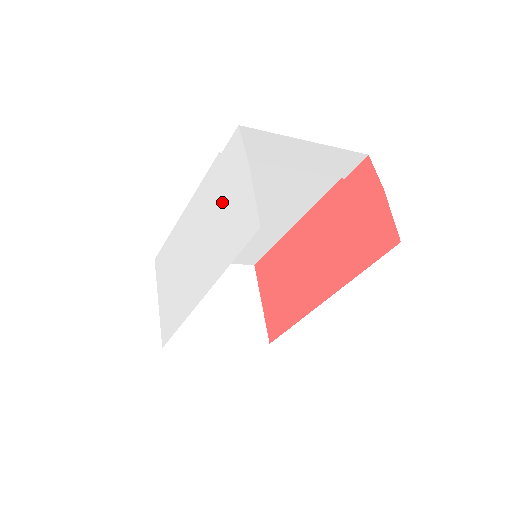
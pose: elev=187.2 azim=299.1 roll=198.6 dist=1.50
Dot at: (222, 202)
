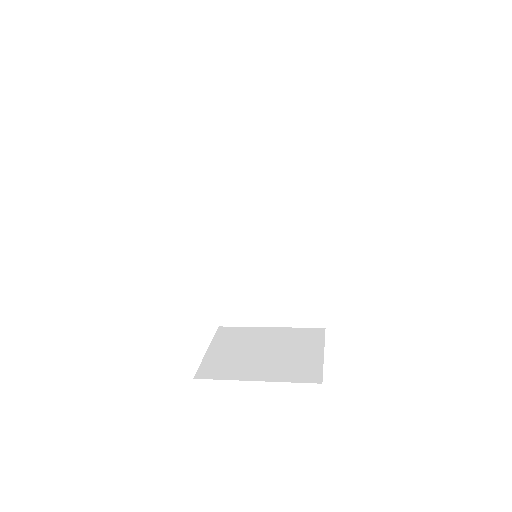
Dot at: occluded
